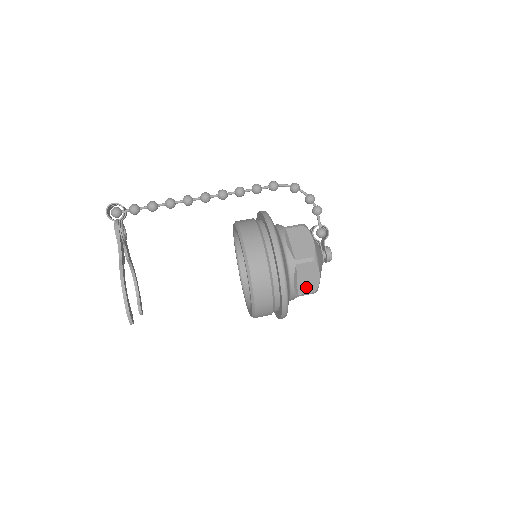
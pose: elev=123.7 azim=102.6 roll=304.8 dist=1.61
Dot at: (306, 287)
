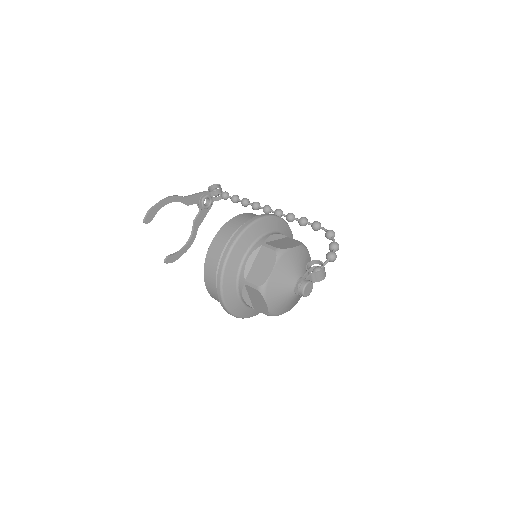
Dot at: (256, 276)
